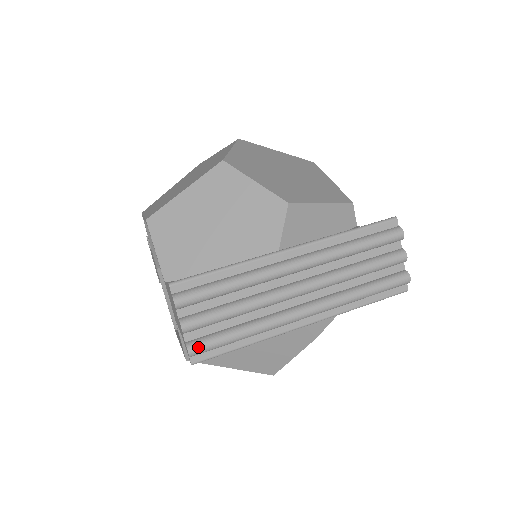
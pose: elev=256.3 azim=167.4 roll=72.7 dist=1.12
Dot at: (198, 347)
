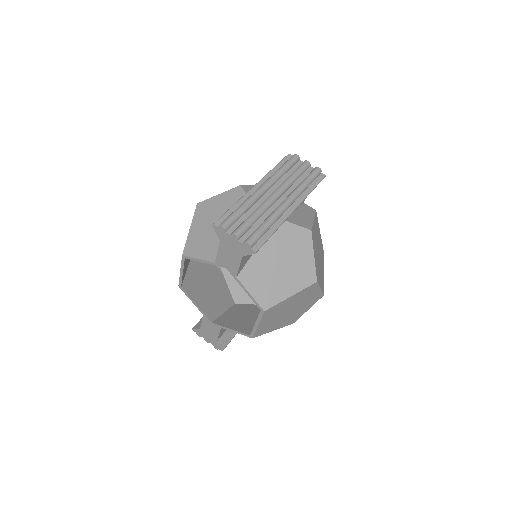
Dot at: (250, 239)
